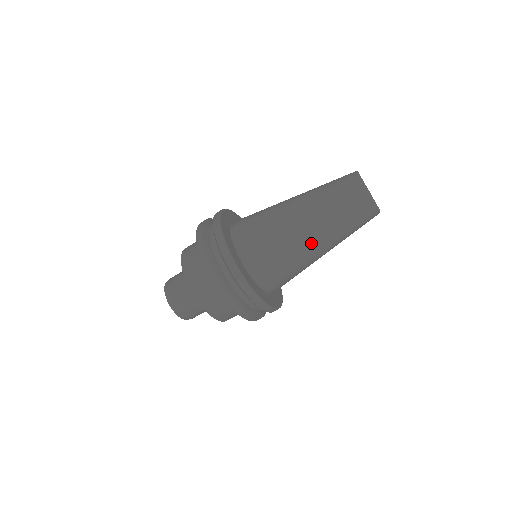
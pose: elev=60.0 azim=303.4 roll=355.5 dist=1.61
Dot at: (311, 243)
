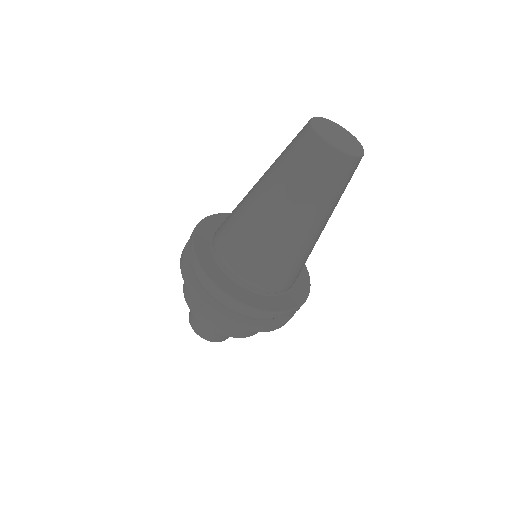
Dot at: (322, 230)
